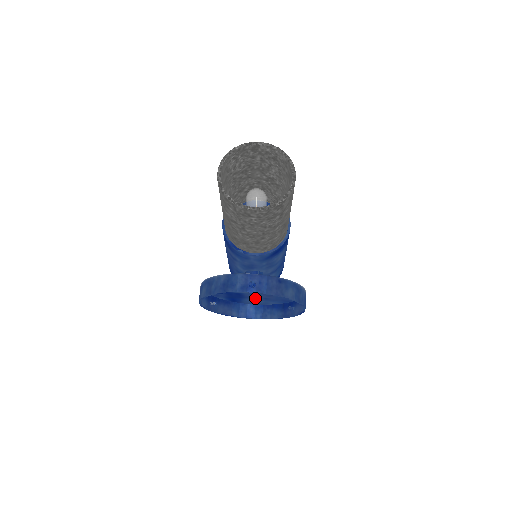
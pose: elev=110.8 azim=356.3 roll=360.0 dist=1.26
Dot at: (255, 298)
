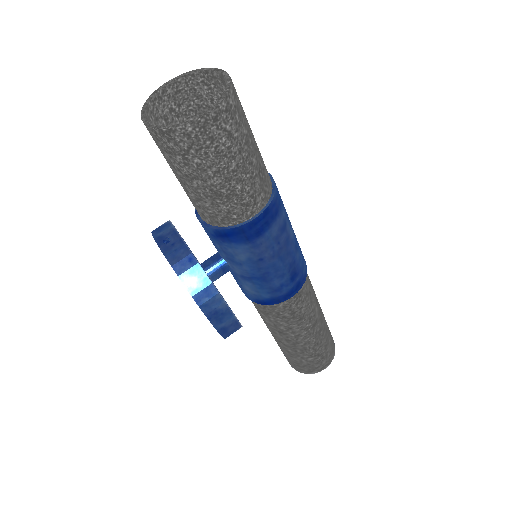
Dot at: occluded
